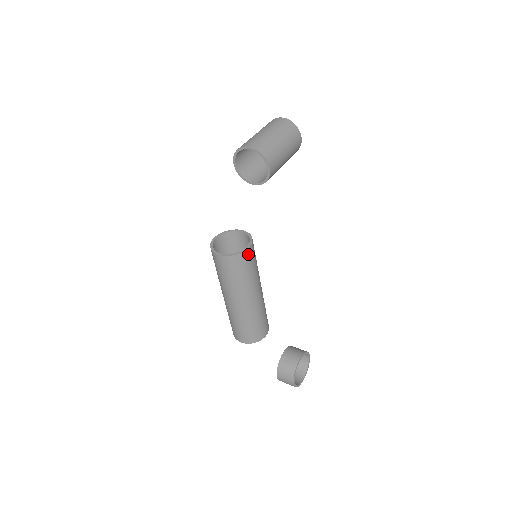
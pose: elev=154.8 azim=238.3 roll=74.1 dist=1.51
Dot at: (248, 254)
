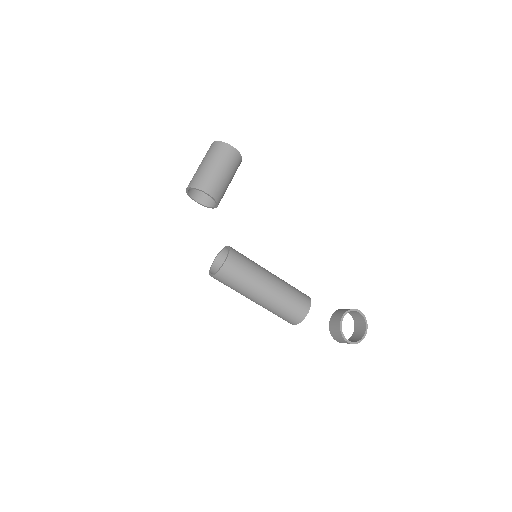
Dot at: (230, 264)
